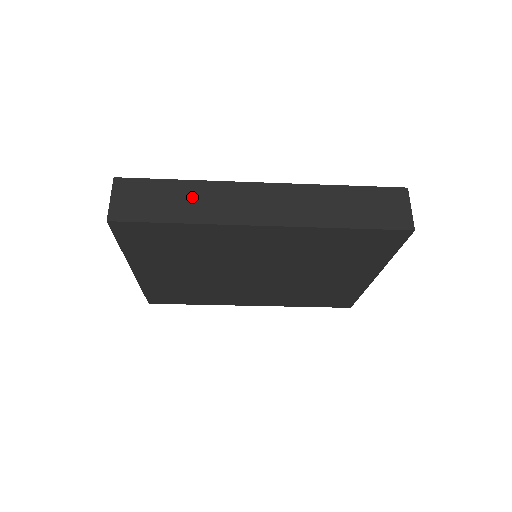
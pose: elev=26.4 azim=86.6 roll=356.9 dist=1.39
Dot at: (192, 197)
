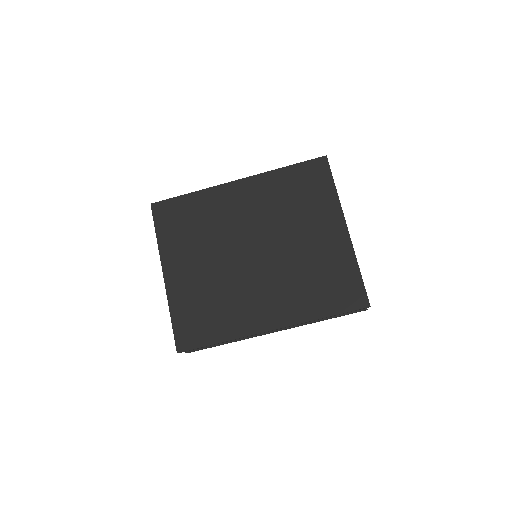
Dot at: occluded
